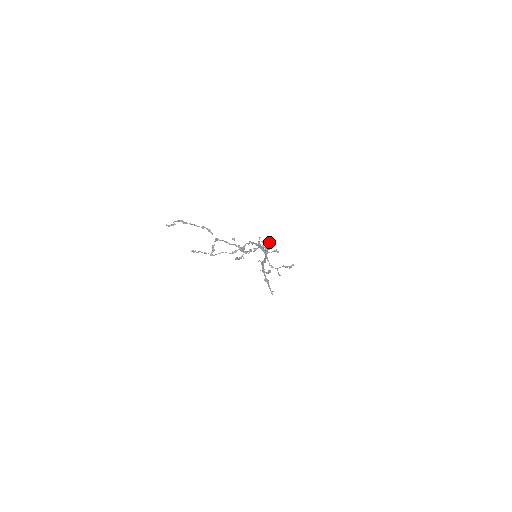
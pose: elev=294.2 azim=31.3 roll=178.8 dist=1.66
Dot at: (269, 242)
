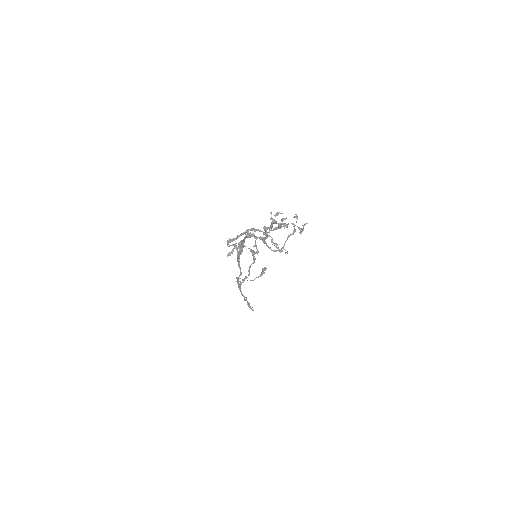
Dot at: (245, 238)
